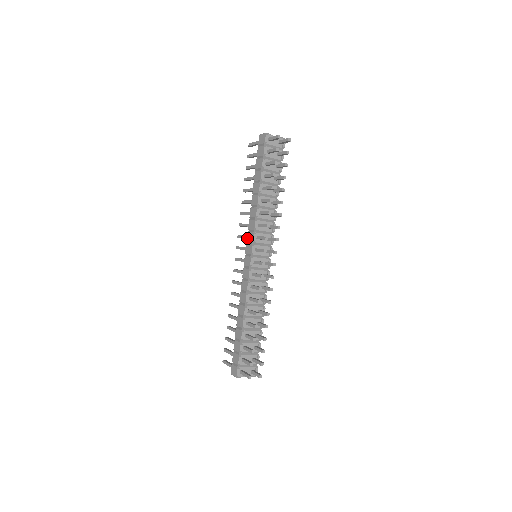
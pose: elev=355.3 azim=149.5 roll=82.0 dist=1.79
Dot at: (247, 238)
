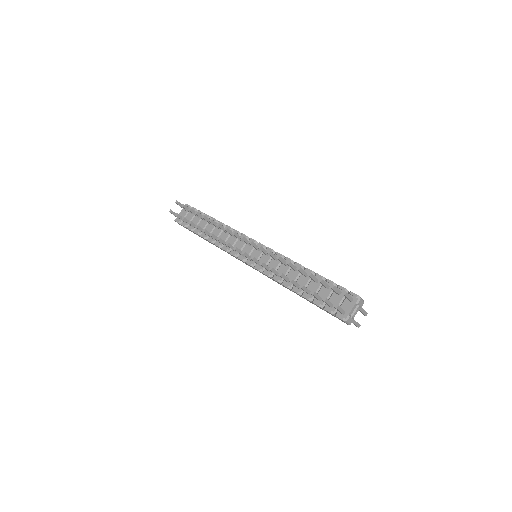
Dot at: occluded
